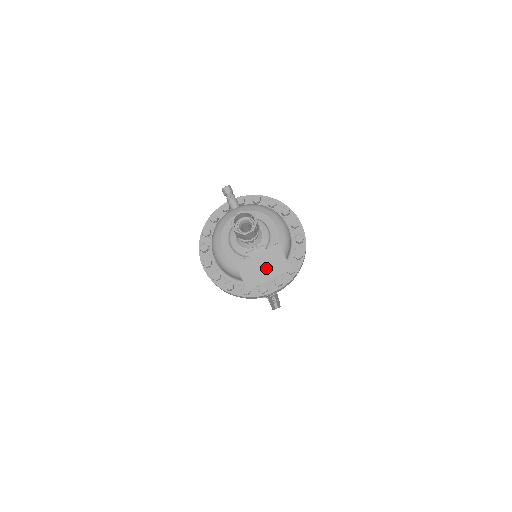
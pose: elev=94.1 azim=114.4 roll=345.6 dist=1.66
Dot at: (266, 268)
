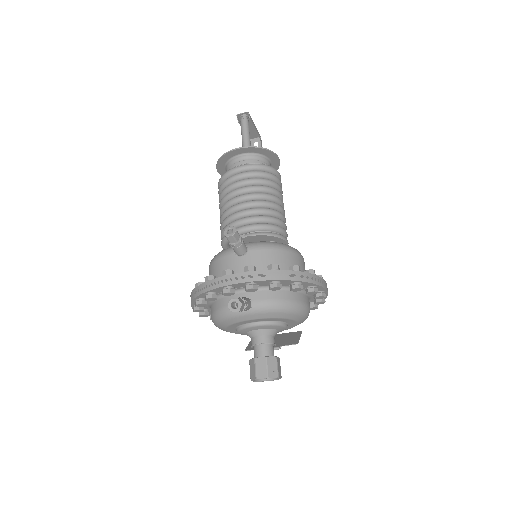
Dot at: (277, 340)
